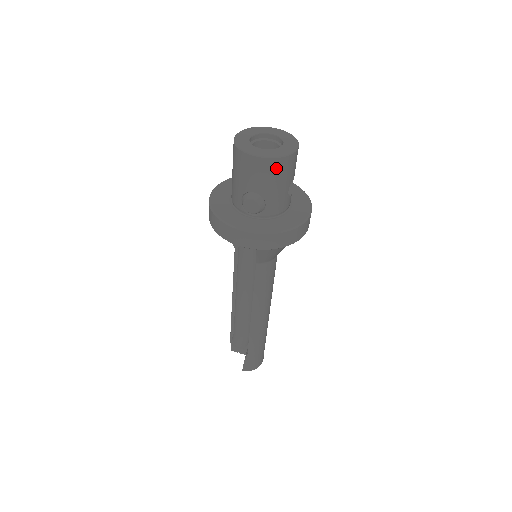
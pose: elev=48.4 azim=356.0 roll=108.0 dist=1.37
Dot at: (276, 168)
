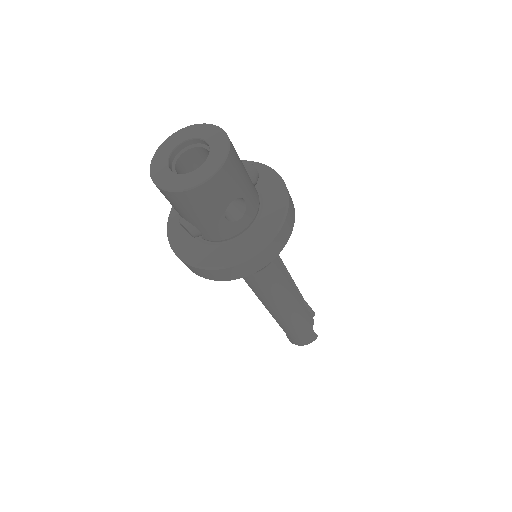
Dot at: (184, 201)
